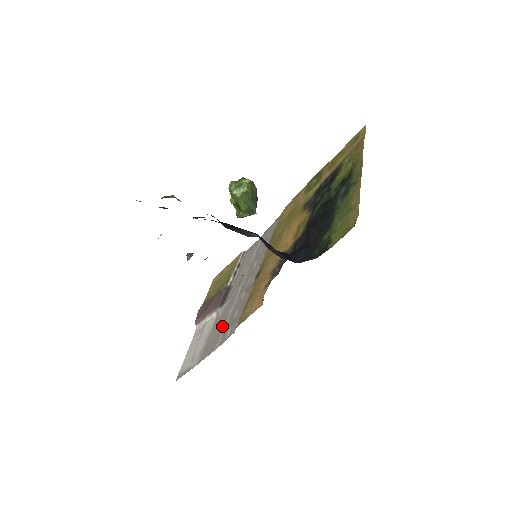
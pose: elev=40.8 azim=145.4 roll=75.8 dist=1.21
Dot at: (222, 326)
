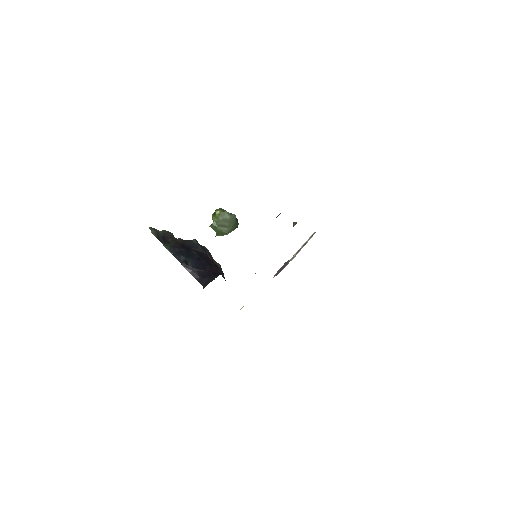
Dot at: occluded
